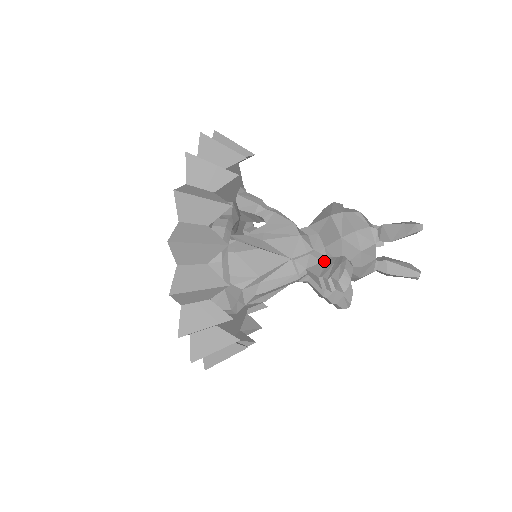
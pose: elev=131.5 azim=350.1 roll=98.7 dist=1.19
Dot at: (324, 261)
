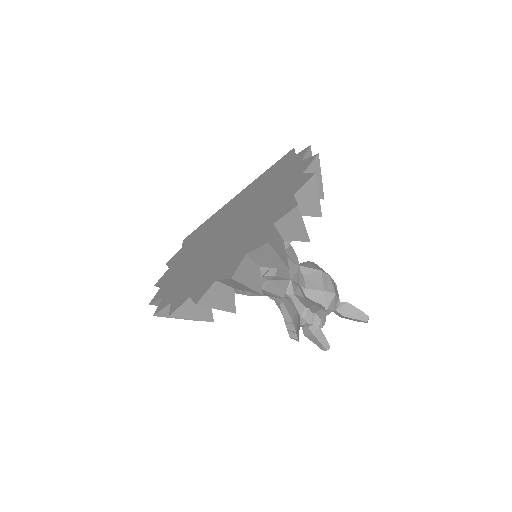
Dot at: (305, 298)
